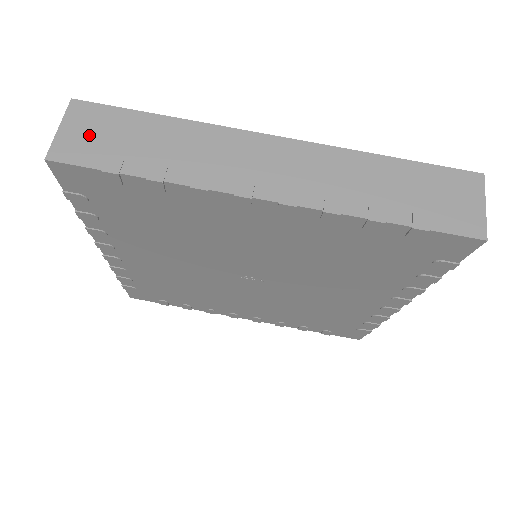
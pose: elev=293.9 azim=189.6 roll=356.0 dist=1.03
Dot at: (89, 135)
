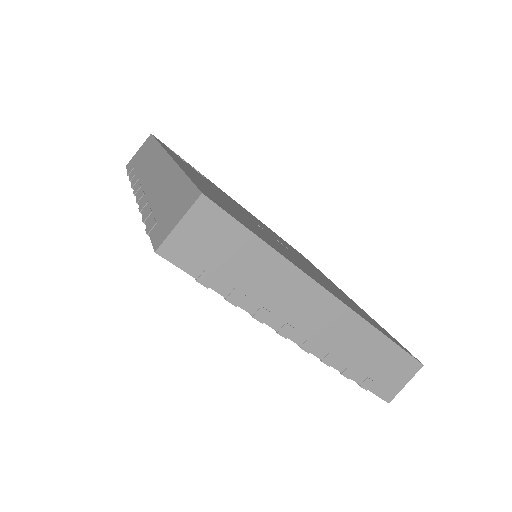
Dot at: (201, 241)
